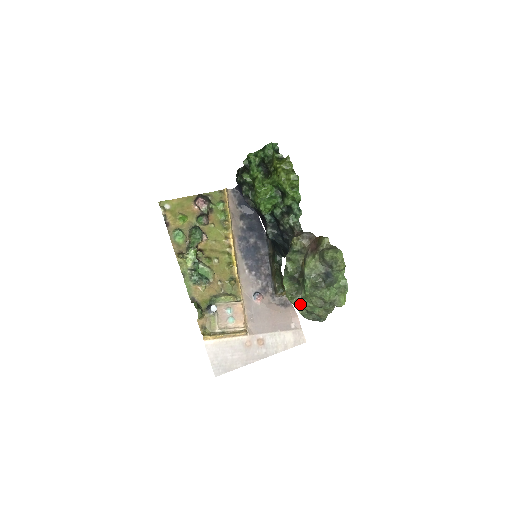
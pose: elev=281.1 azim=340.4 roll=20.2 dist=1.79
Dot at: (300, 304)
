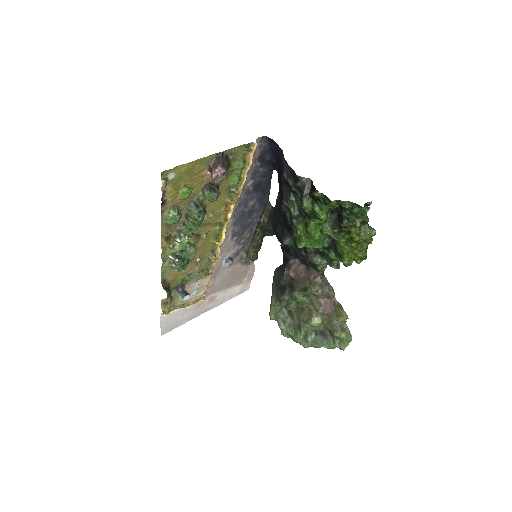
Dot at: (277, 321)
